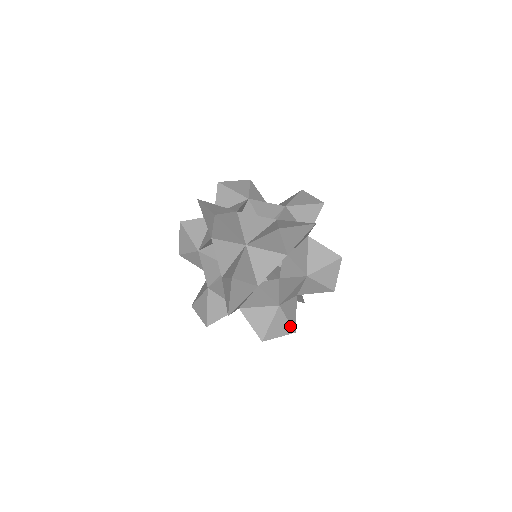
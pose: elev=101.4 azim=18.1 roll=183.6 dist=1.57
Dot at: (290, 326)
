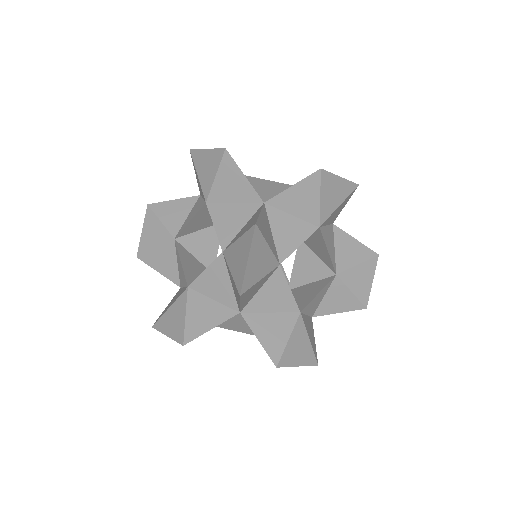
Dot at: occluded
